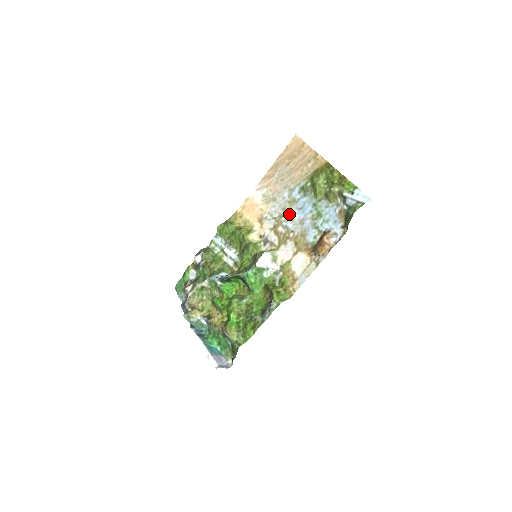
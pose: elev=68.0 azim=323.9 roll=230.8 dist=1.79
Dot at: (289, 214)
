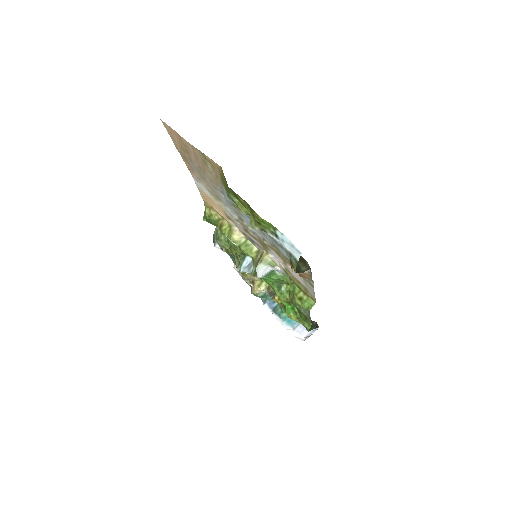
Dot at: (245, 220)
